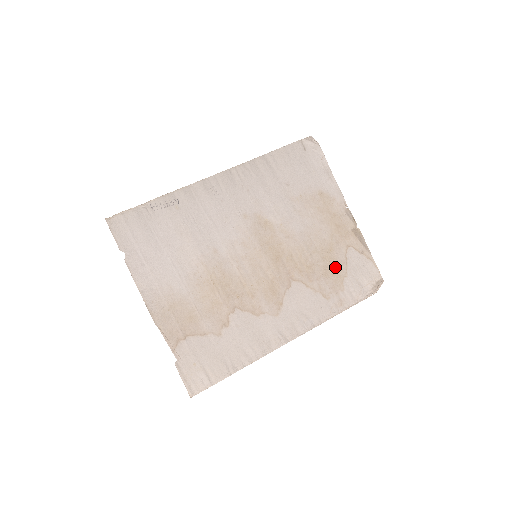
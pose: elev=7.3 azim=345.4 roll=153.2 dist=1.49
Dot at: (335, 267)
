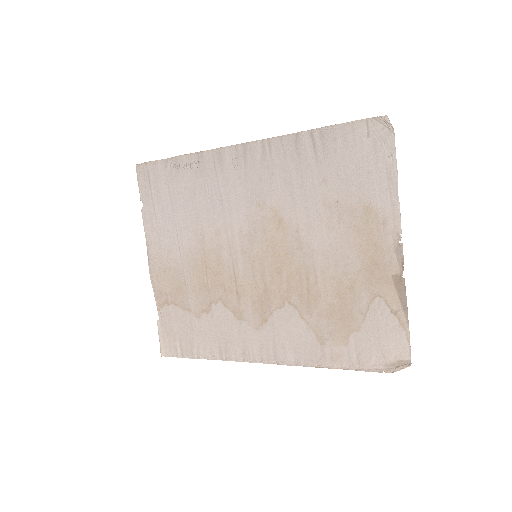
Dot at: (347, 312)
